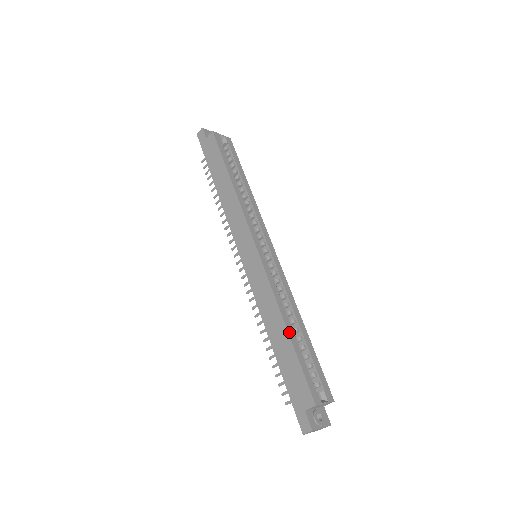
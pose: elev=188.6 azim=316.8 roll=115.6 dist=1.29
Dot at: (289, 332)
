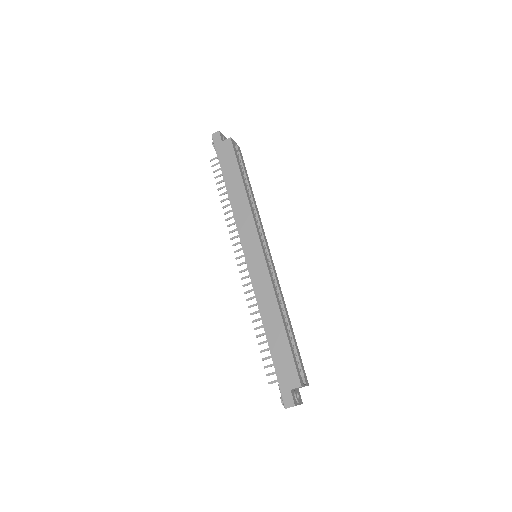
Dot at: (284, 325)
